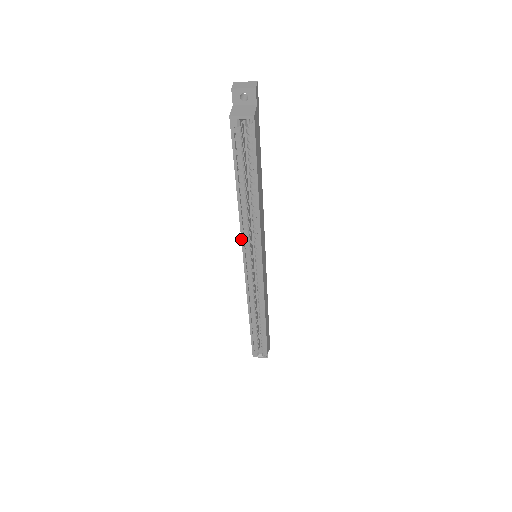
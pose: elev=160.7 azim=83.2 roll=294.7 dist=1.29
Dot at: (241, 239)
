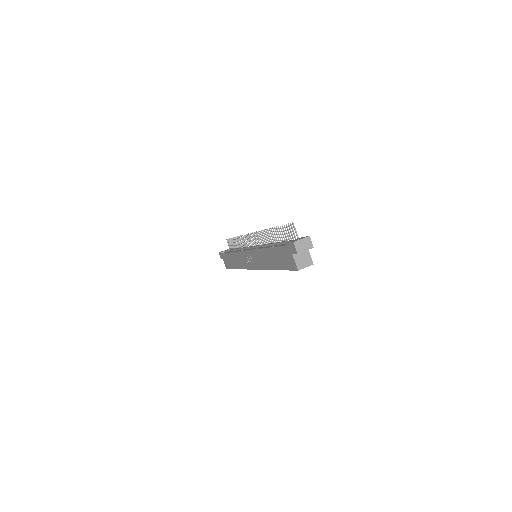
Dot at: occluded
